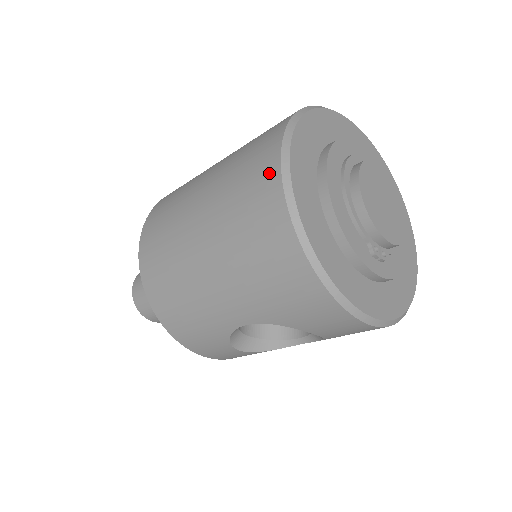
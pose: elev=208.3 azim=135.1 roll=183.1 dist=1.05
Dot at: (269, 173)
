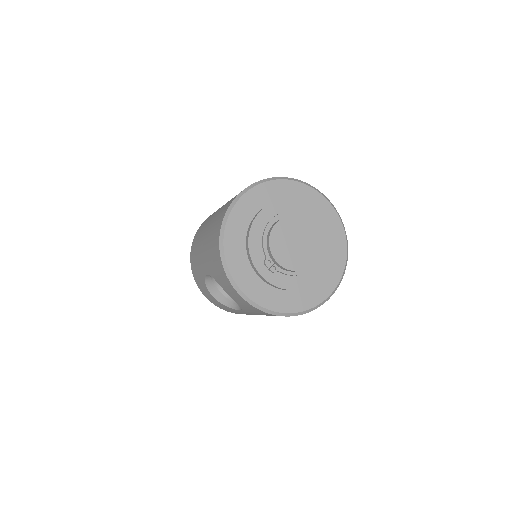
Dot at: occluded
